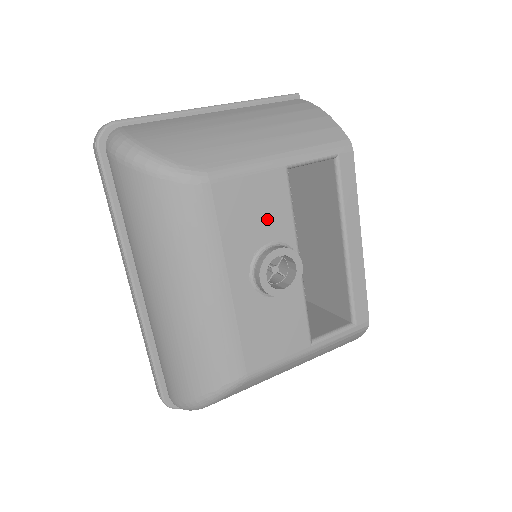
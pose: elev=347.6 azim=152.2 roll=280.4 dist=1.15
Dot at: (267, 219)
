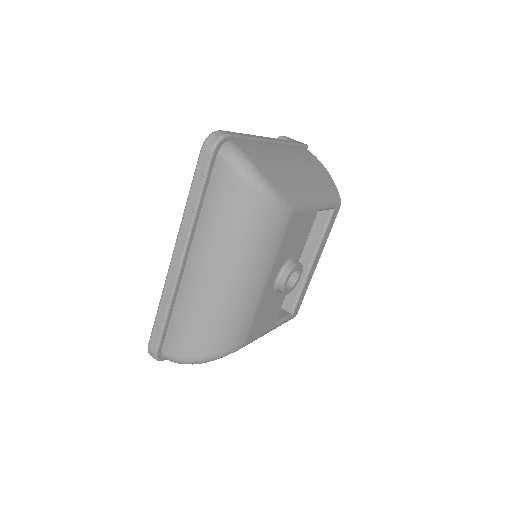
Dot at: (298, 242)
